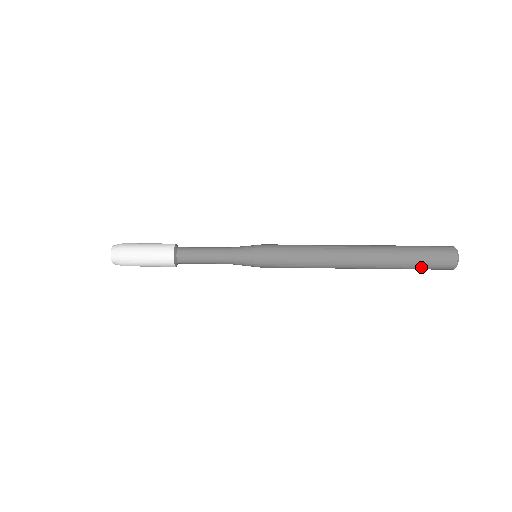
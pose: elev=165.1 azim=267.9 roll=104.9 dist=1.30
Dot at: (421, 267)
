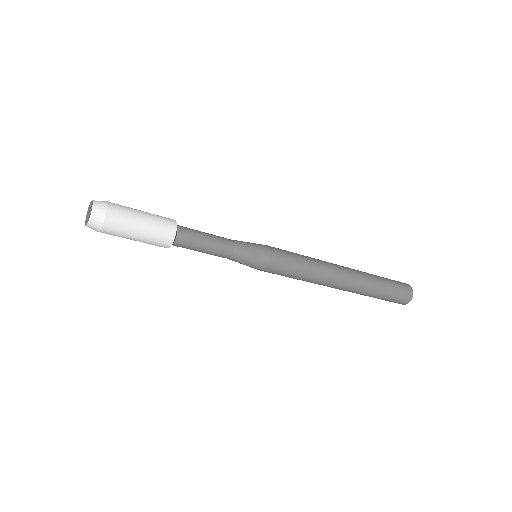
Dot at: (391, 283)
